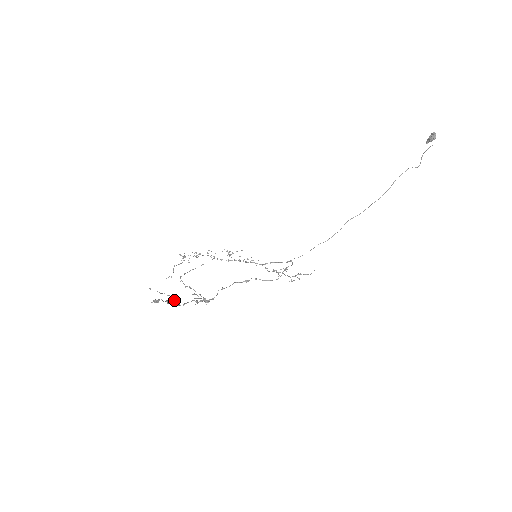
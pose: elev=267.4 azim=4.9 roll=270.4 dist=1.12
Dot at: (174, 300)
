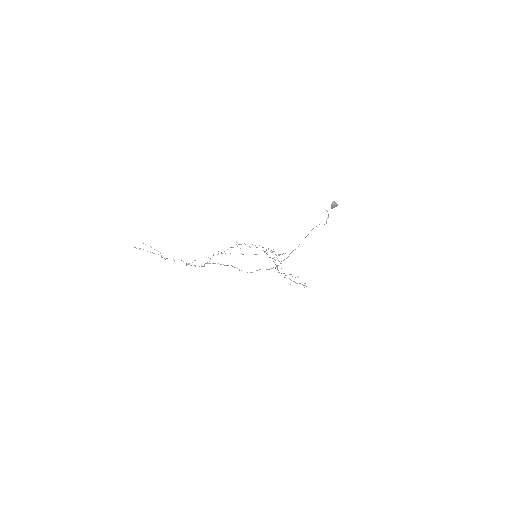
Dot at: occluded
